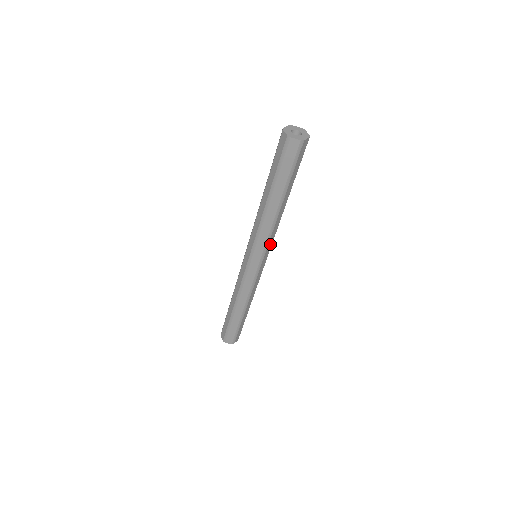
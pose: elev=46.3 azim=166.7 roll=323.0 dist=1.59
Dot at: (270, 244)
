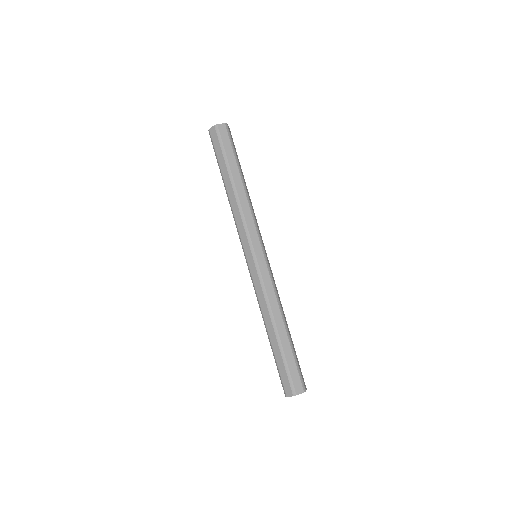
Dot at: (259, 231)
